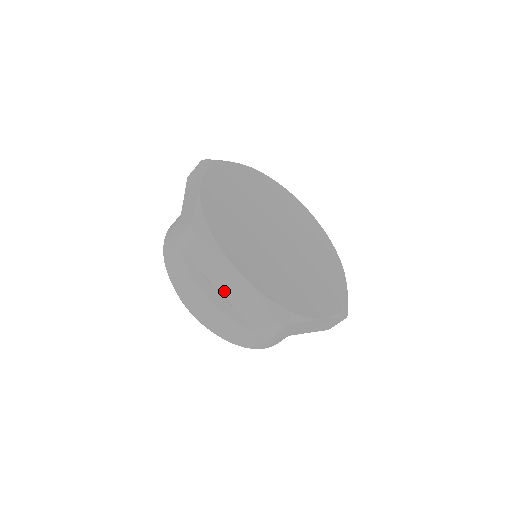
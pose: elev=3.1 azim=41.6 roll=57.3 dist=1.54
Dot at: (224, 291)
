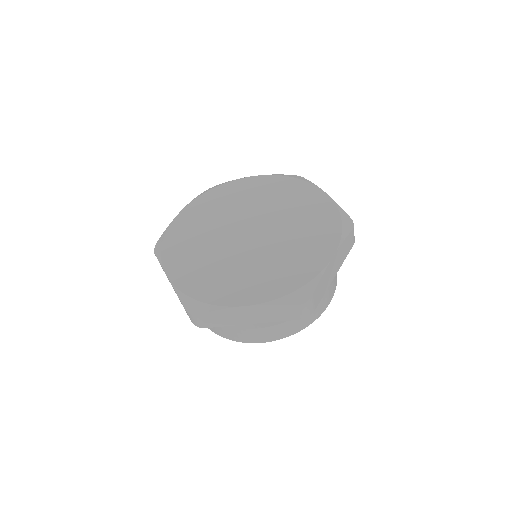
Dot at: occluded
